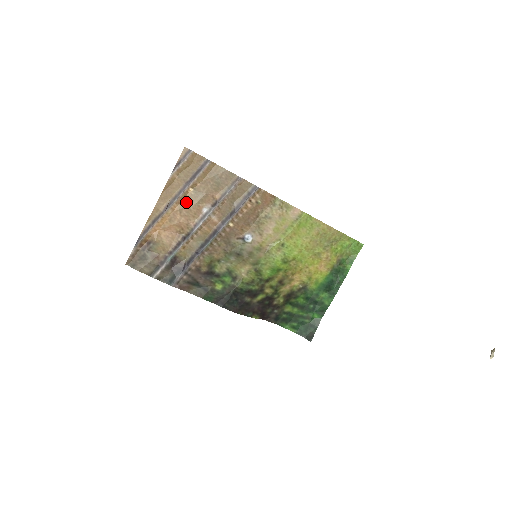
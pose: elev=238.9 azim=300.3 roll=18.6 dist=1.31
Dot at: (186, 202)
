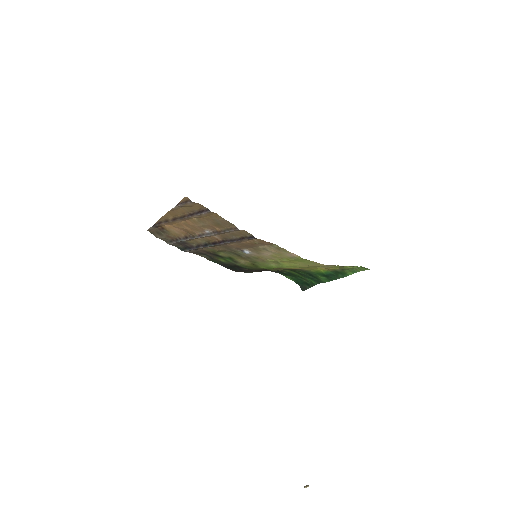
Dot at: (191, 222)
